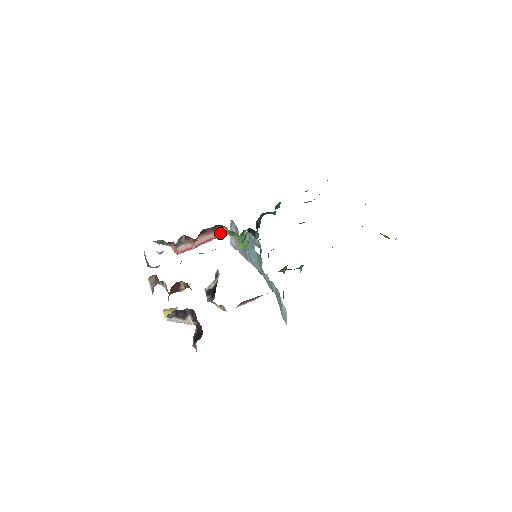
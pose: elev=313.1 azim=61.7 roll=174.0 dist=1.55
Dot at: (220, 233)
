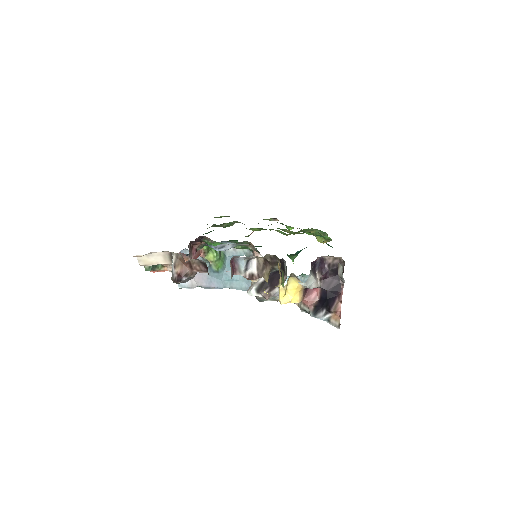
Dot at: (198, 251)
